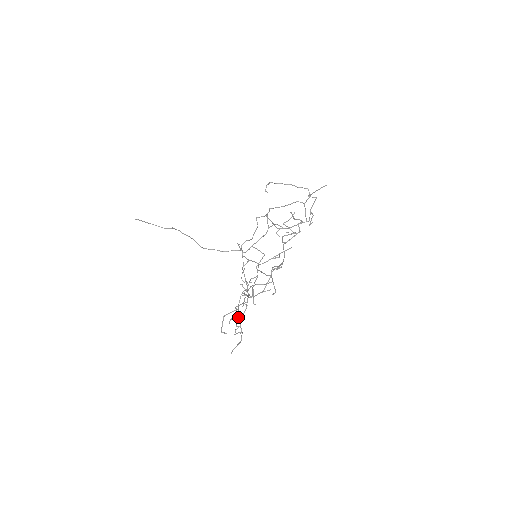
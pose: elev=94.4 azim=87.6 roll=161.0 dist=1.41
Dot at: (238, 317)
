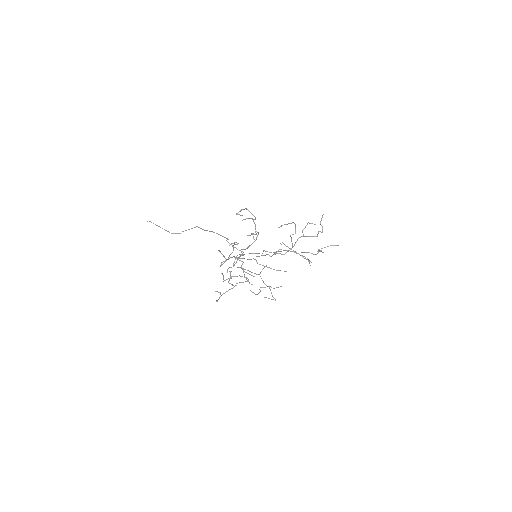
Dot at: occluded
